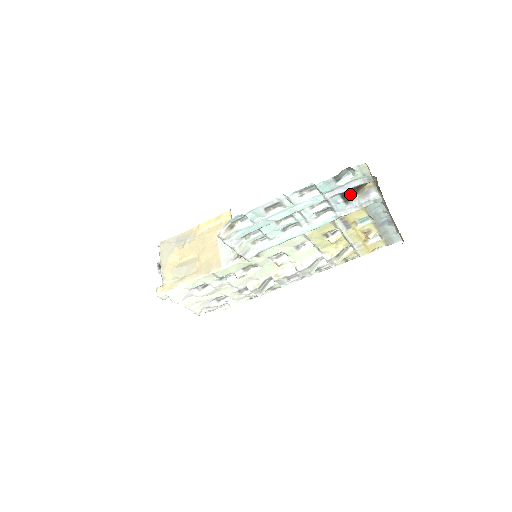
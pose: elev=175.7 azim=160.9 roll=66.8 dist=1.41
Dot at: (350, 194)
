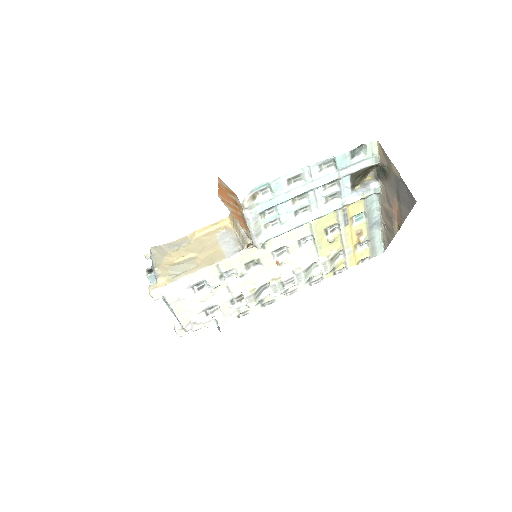
Dot at: (355, 180)
